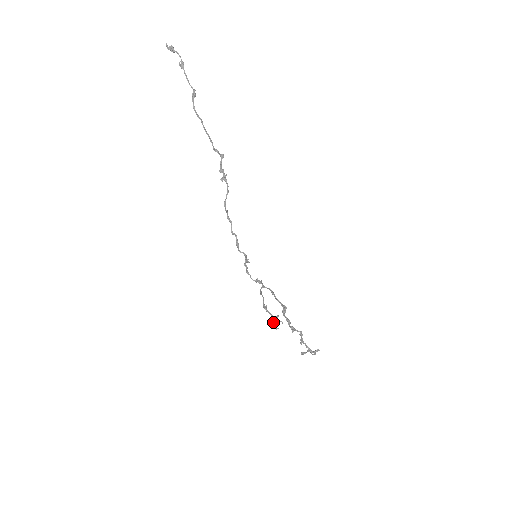
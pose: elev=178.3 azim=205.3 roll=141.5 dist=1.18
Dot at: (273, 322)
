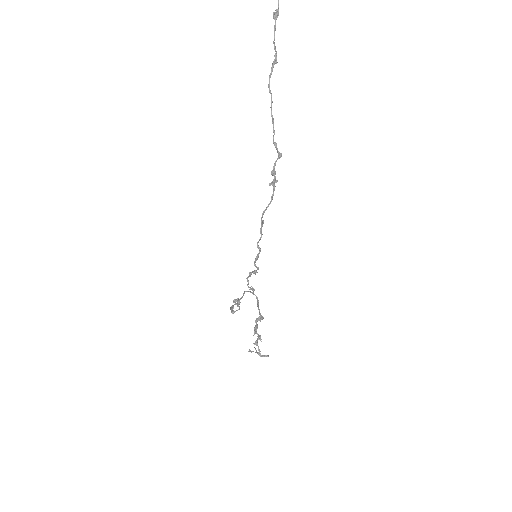
Dot at: (232, 306)
